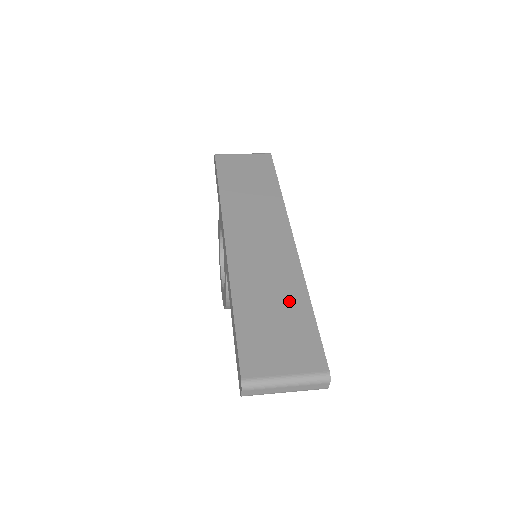
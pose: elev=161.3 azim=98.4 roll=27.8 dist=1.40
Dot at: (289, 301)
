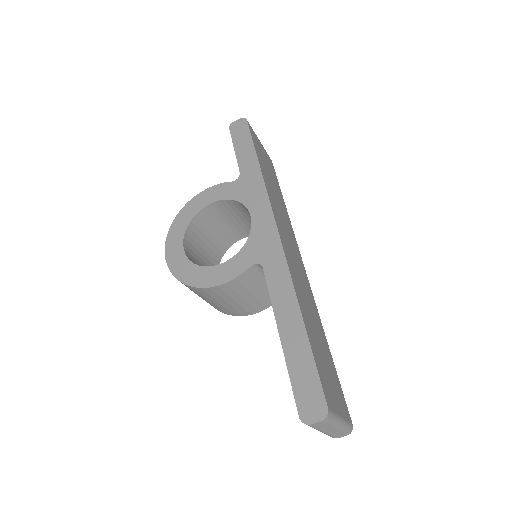
Dot at: (321, 335)
